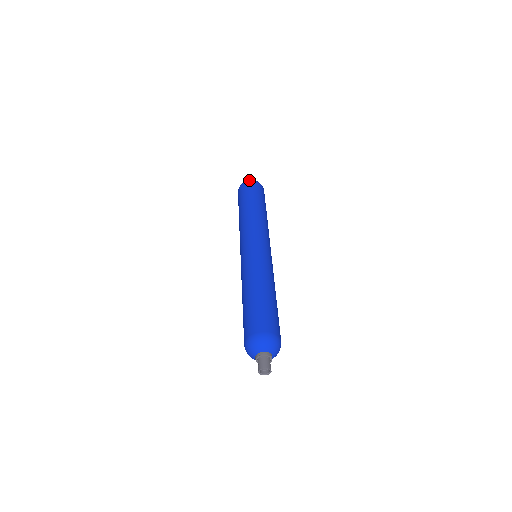
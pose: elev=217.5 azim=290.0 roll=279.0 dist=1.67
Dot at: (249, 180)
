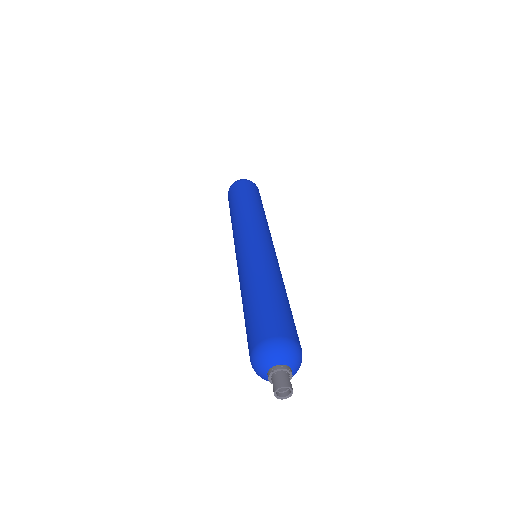
Dot at: (238, 180)
